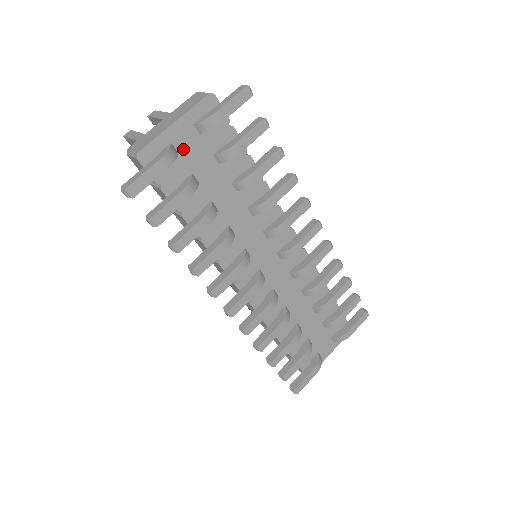
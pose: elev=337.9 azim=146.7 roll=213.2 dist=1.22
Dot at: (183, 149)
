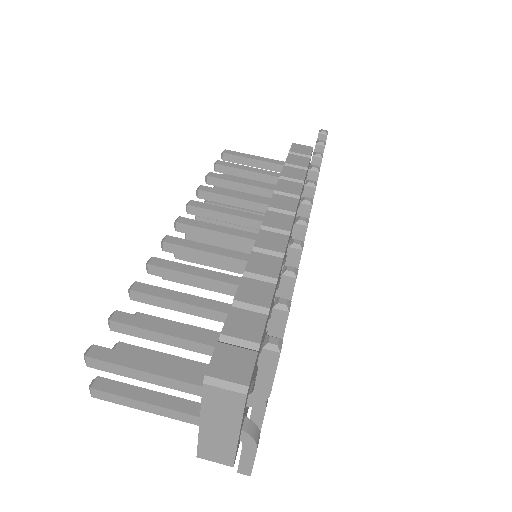
Dot at: (246, 410)
